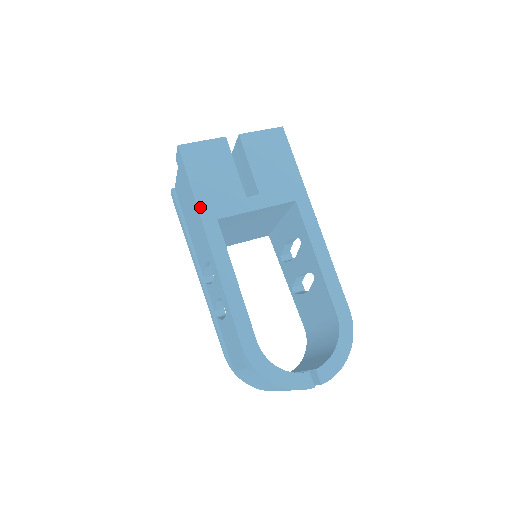
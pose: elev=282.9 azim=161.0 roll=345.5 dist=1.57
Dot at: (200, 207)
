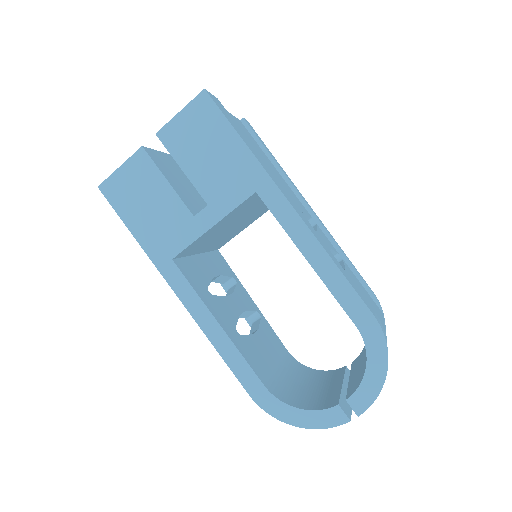
Dot at: (149, 252)
